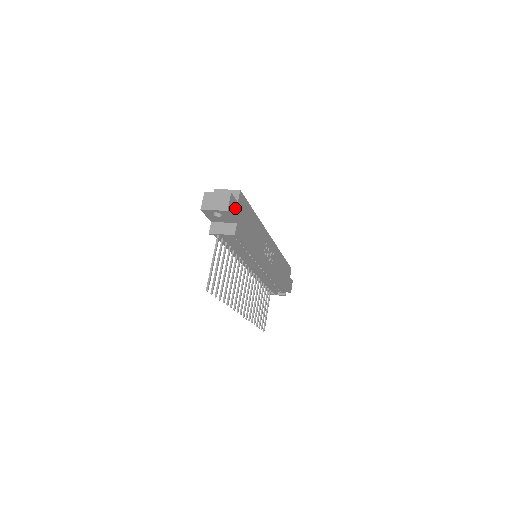
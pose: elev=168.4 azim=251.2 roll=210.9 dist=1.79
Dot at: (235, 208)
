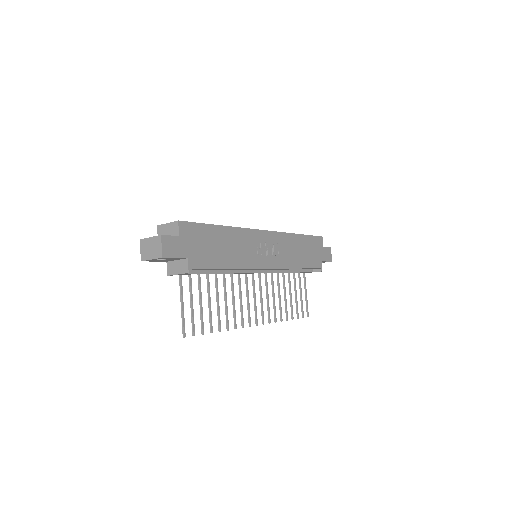
Dot at: (177, 245)
